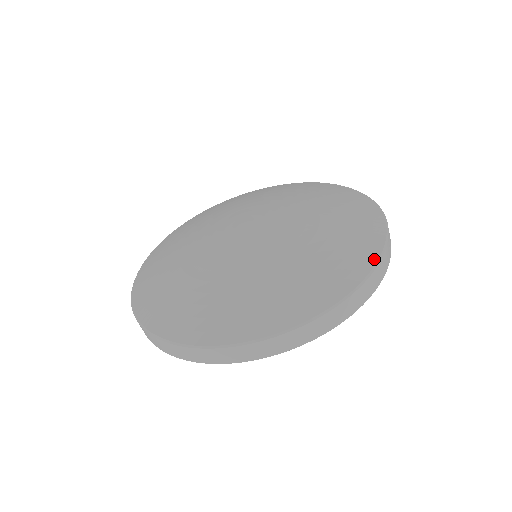
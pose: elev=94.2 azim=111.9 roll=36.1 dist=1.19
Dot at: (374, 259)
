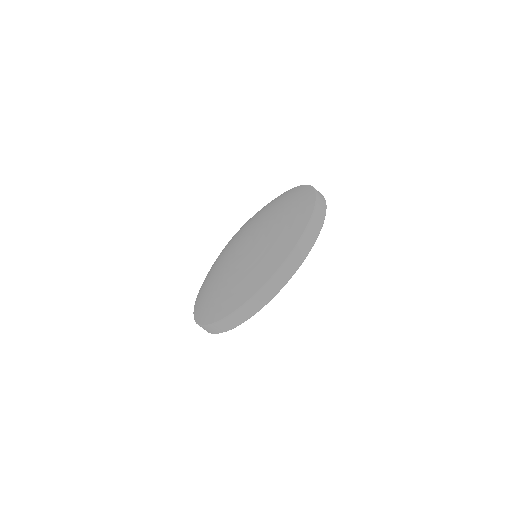
Dot at: (313, 204)
